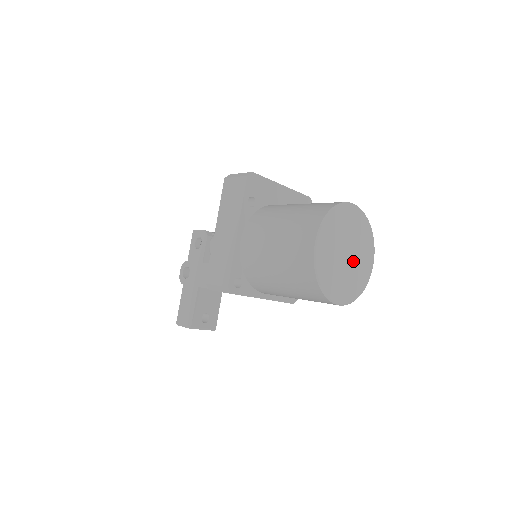
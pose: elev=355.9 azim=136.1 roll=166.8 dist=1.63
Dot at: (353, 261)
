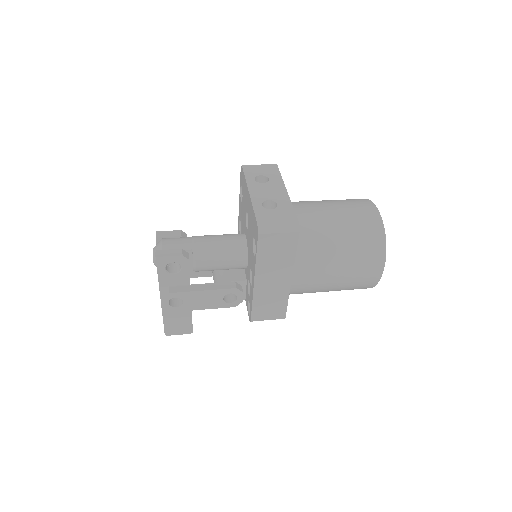
Dot at: occluded
